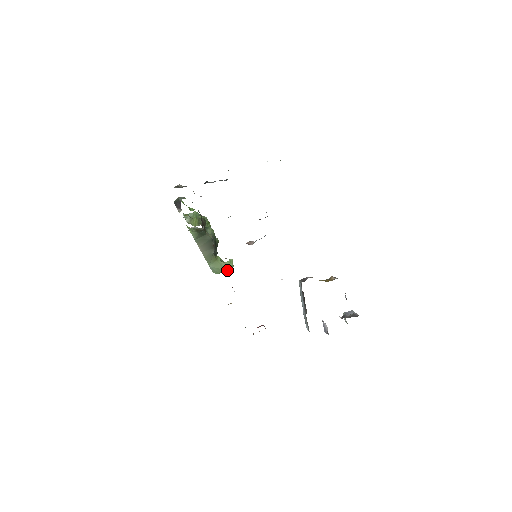
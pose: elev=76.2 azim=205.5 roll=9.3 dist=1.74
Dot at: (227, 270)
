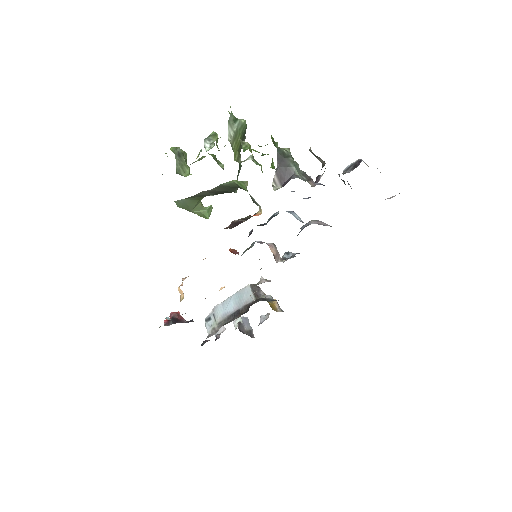
Dot at: (194, 212)
